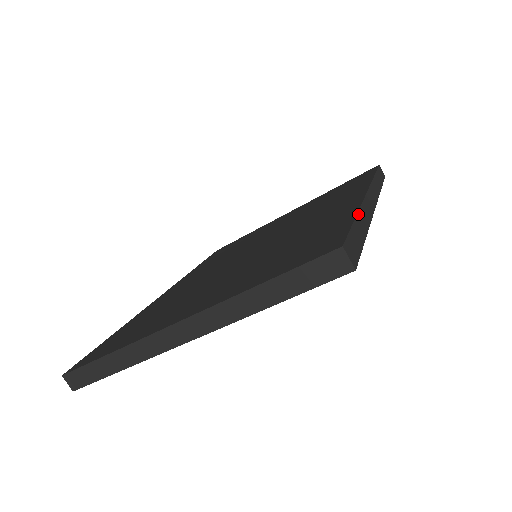
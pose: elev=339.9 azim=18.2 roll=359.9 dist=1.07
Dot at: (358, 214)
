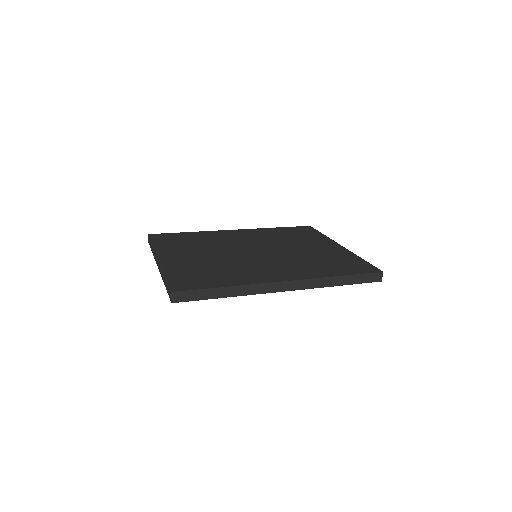
Dot at: (230, 287)
